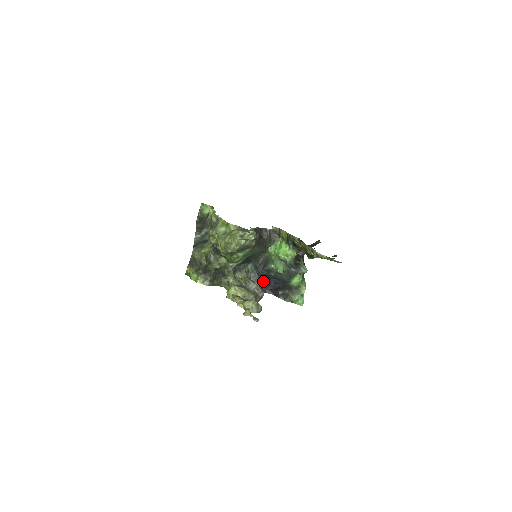
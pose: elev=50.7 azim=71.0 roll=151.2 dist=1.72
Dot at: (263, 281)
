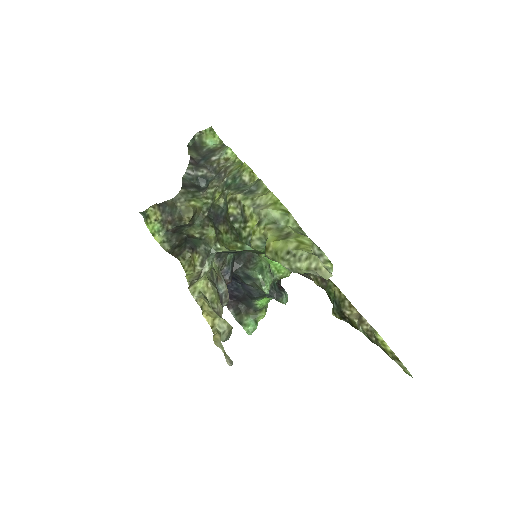
Dot at: occluded
